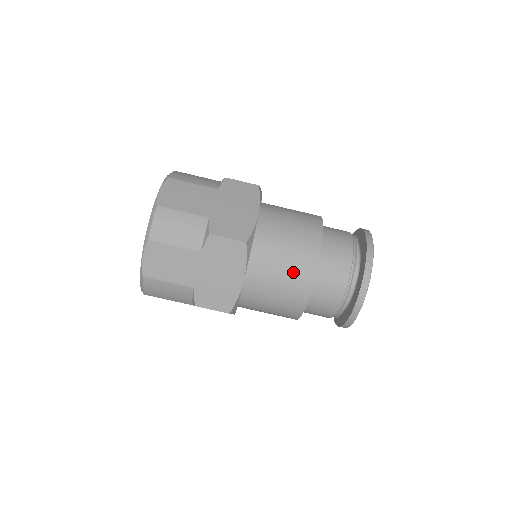
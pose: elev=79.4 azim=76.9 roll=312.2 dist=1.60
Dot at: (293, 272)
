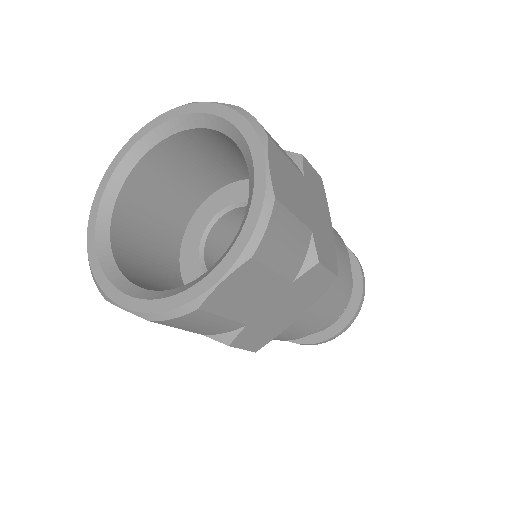
Dot at: occluded
